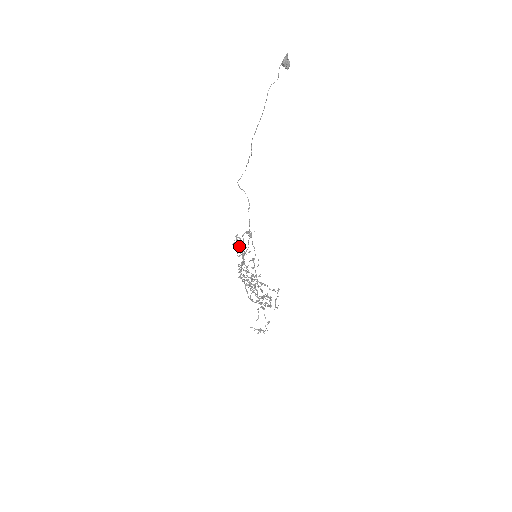
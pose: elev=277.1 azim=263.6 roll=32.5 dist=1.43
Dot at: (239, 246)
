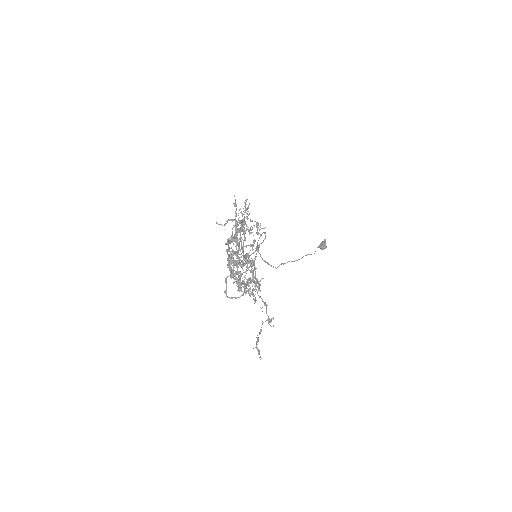
Dot at: (245, 207)
